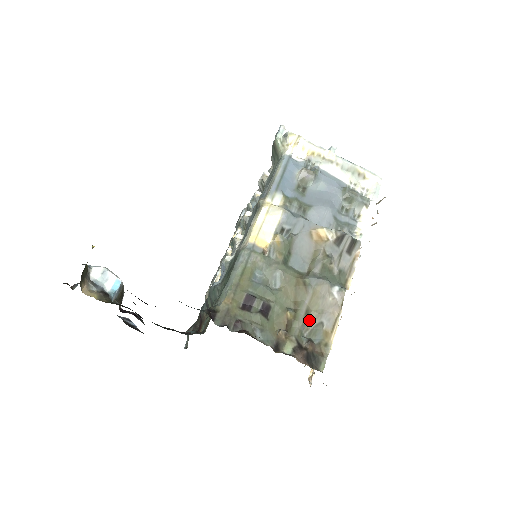
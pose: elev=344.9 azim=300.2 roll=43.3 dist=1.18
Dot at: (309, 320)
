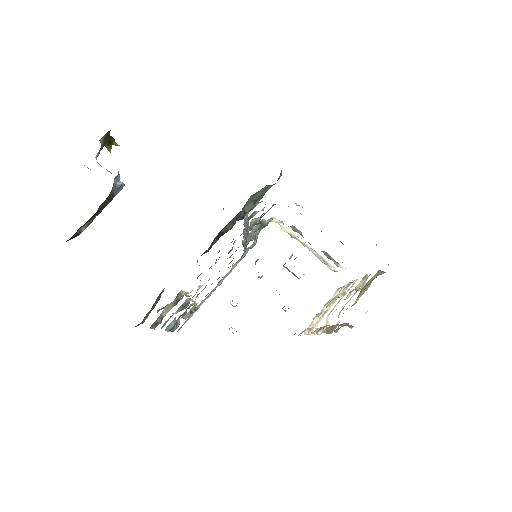
Dot at: occluded
